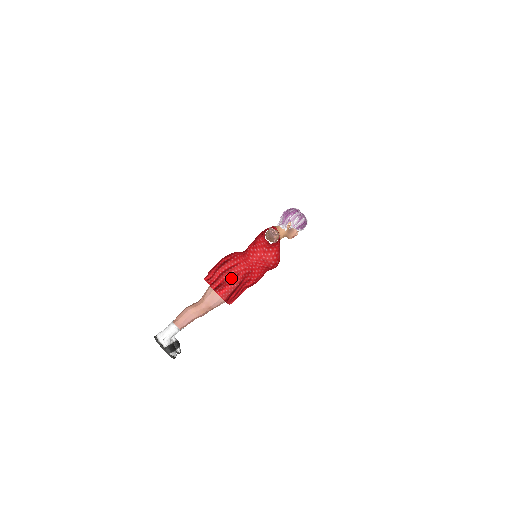
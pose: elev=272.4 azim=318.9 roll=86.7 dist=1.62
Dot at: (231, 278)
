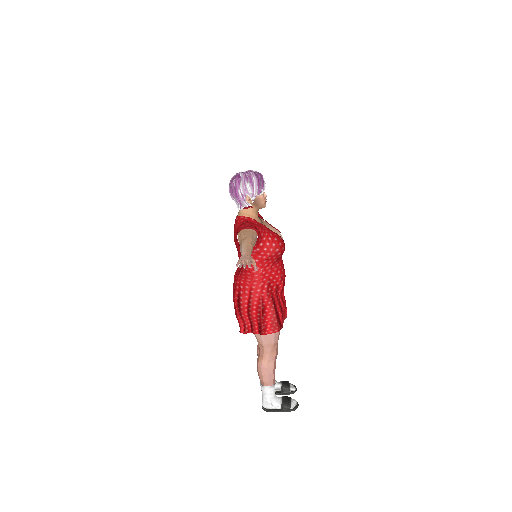
Dot at: (261, 310)
